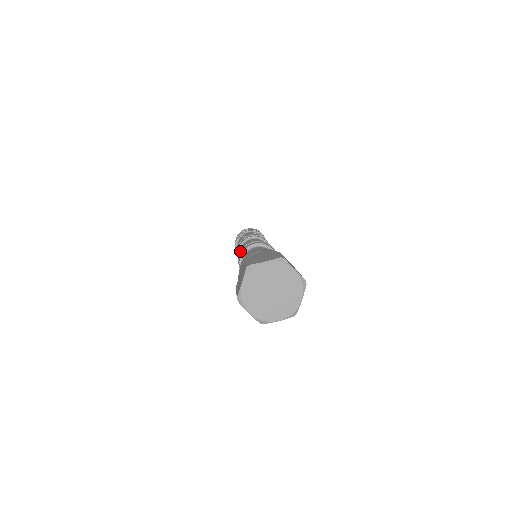
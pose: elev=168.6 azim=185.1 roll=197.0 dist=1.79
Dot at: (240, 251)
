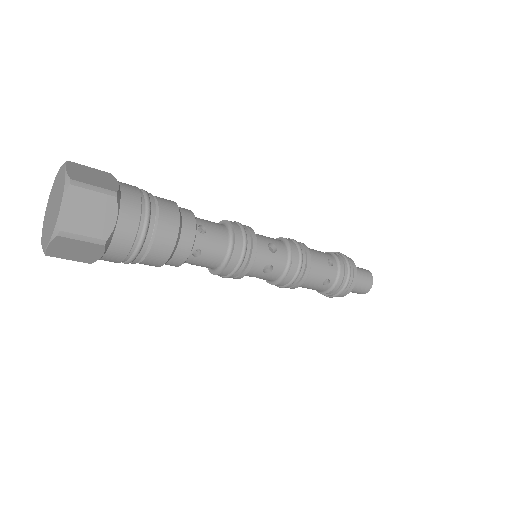
Dot at: occluded
